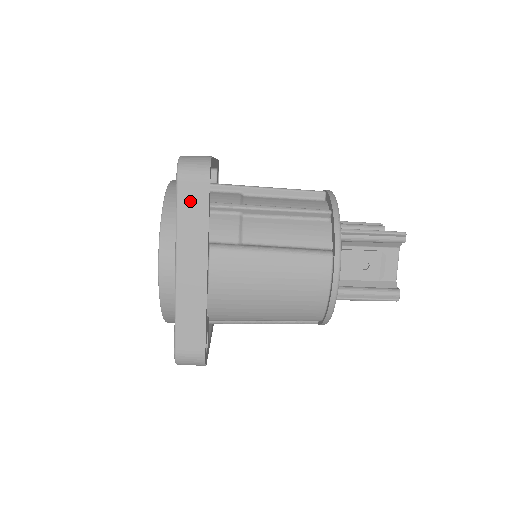
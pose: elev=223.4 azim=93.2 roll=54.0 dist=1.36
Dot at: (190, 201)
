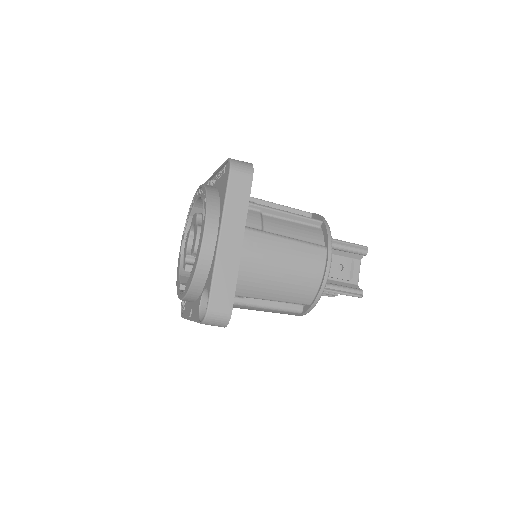
Dot at: (237, 188)
